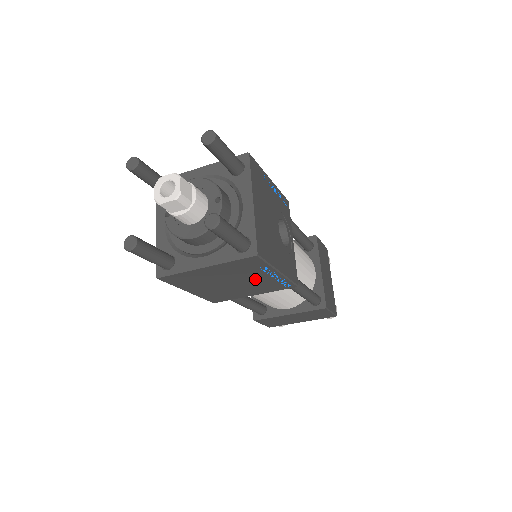
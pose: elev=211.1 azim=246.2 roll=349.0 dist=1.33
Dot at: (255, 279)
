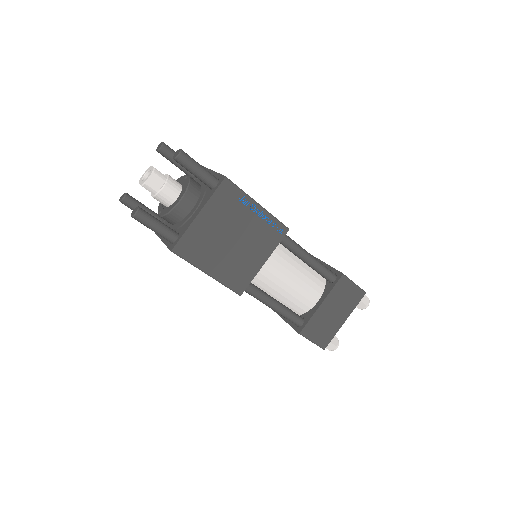
Dot at: (248, 225)
